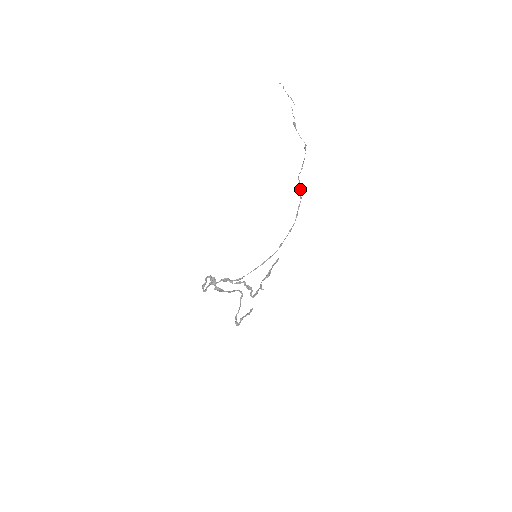
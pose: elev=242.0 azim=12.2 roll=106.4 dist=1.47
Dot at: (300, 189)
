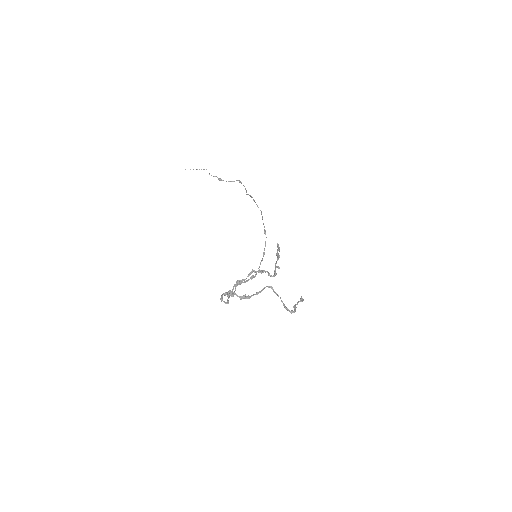
Dot at: occluded
